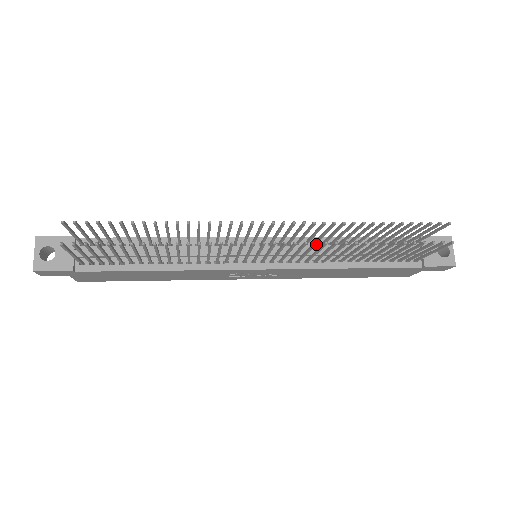
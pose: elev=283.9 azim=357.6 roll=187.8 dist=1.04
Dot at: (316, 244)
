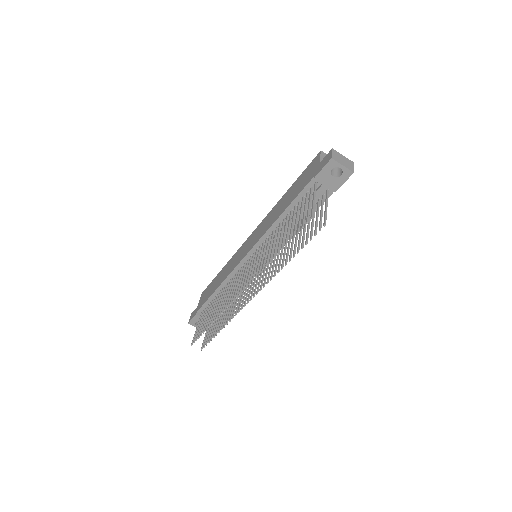
Dot at: occluded
